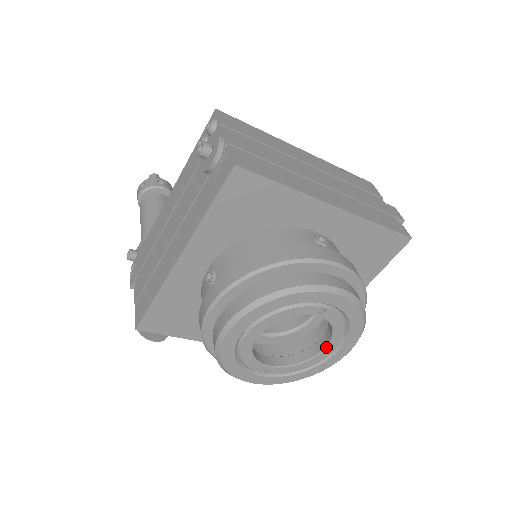
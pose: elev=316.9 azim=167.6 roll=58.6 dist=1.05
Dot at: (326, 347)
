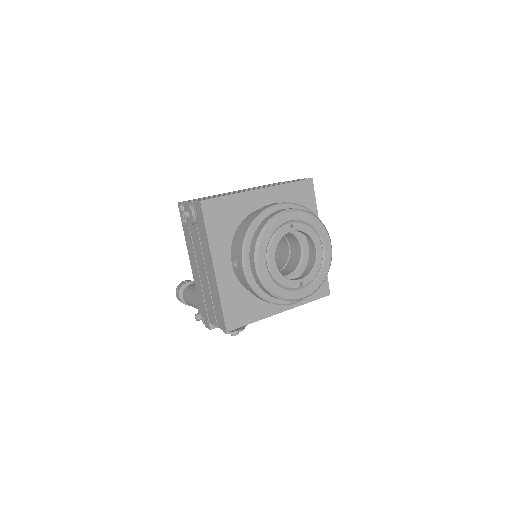
Dot at: (316, 248)
